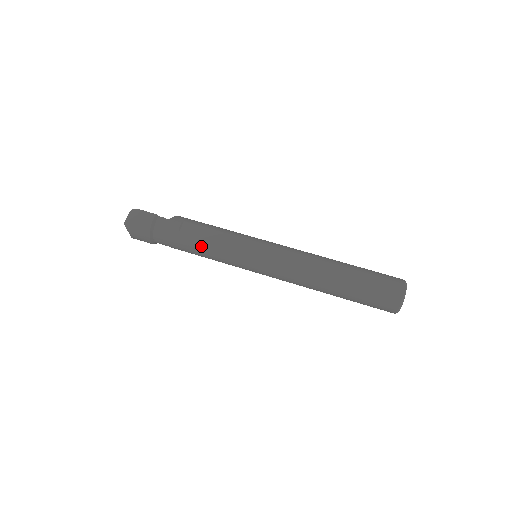
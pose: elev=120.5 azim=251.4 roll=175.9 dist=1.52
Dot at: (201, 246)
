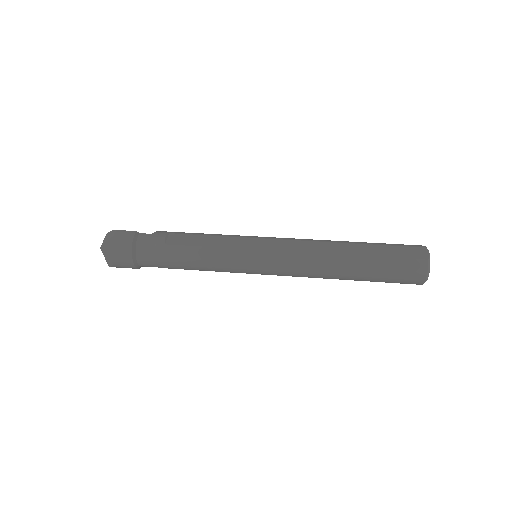
Dot at: (193, 254)
